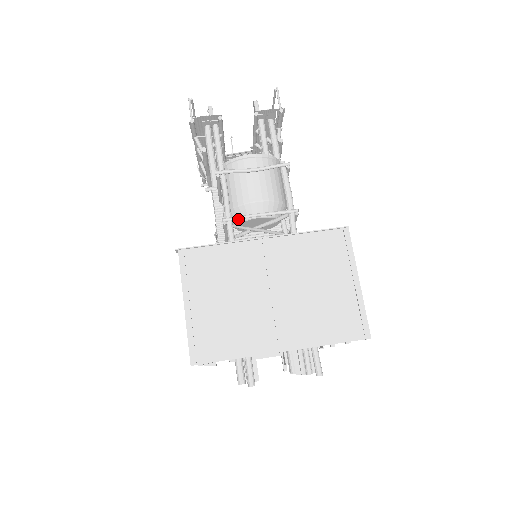
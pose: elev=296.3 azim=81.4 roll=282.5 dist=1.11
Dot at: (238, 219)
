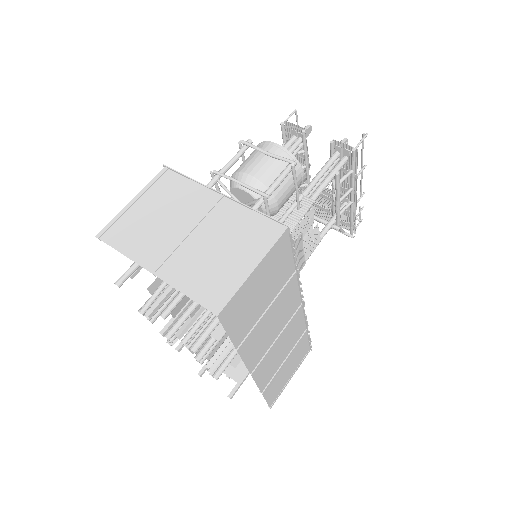
Dot at: (223, 176)
